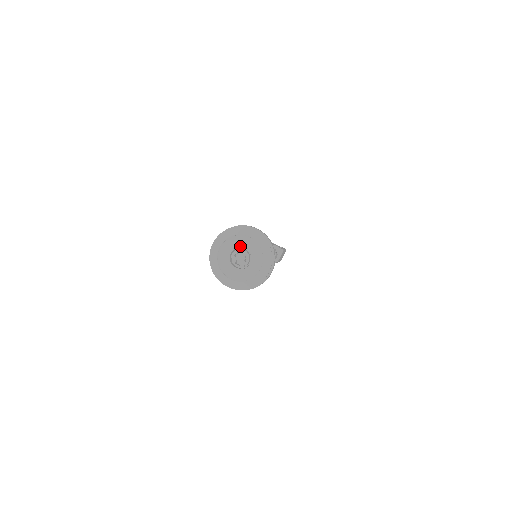
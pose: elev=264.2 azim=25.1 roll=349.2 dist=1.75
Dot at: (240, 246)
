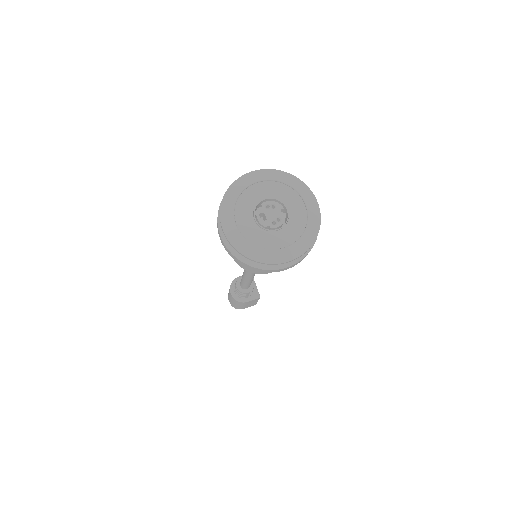
Dot at: (284, 202)
